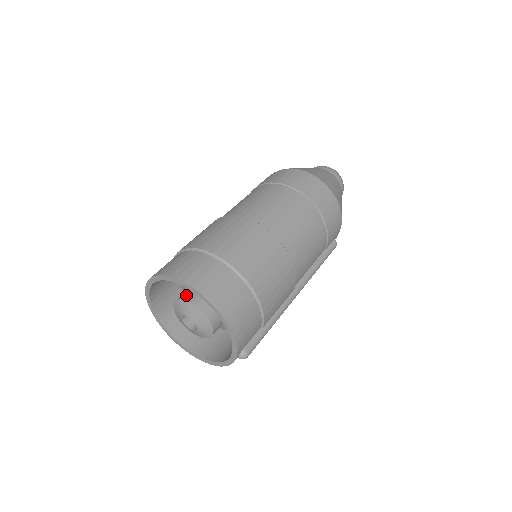
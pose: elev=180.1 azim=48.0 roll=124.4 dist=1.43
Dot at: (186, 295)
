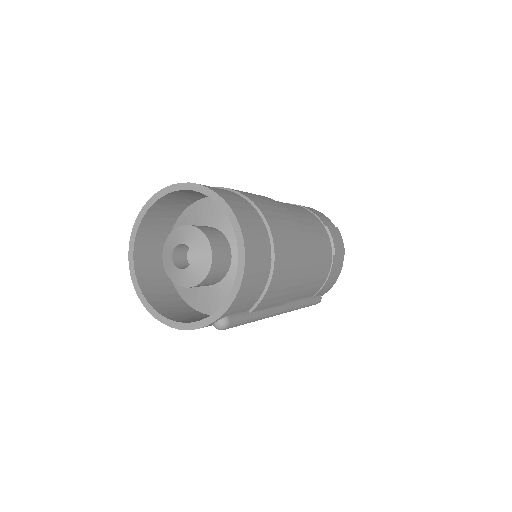
Dot at: (198, 226)
